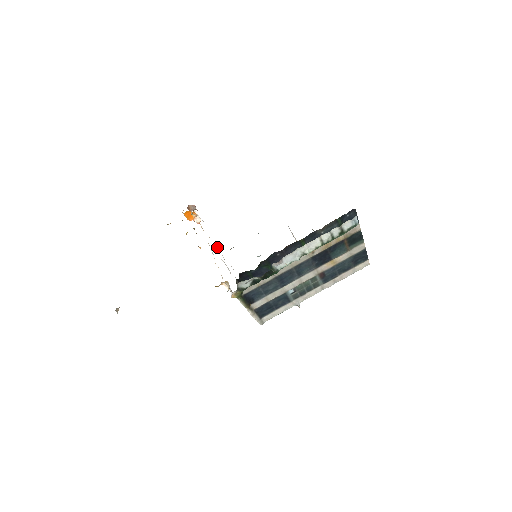
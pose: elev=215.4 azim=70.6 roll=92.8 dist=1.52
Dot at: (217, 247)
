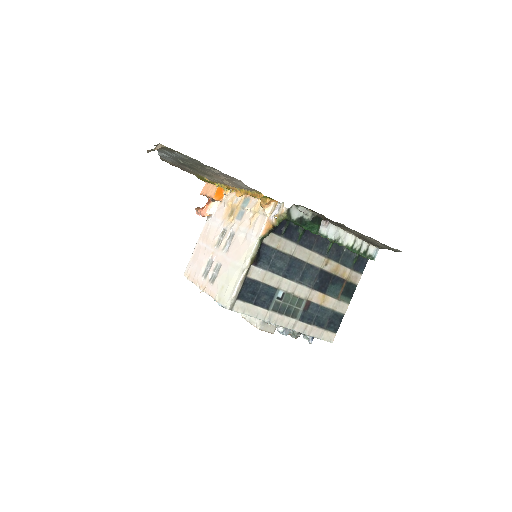
Dot at: (222, 230)
